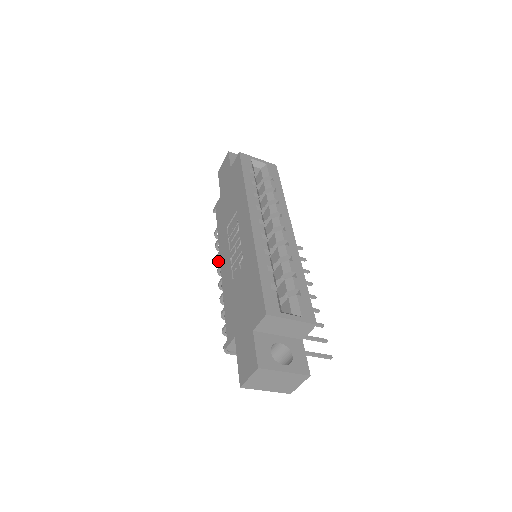
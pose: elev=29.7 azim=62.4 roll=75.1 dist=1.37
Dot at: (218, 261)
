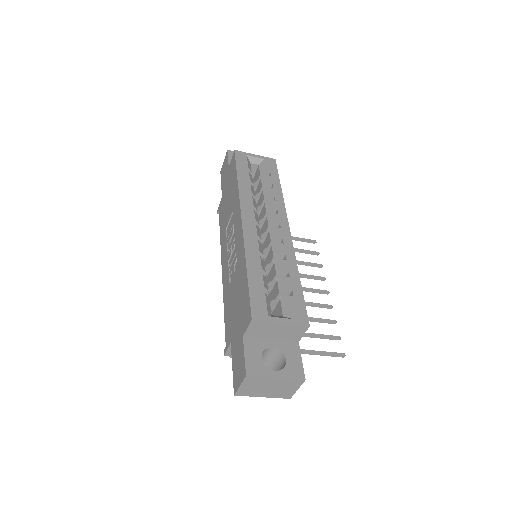
Dot at: occluded
